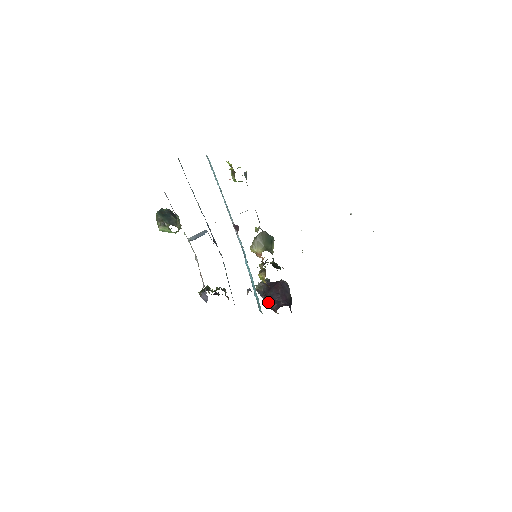
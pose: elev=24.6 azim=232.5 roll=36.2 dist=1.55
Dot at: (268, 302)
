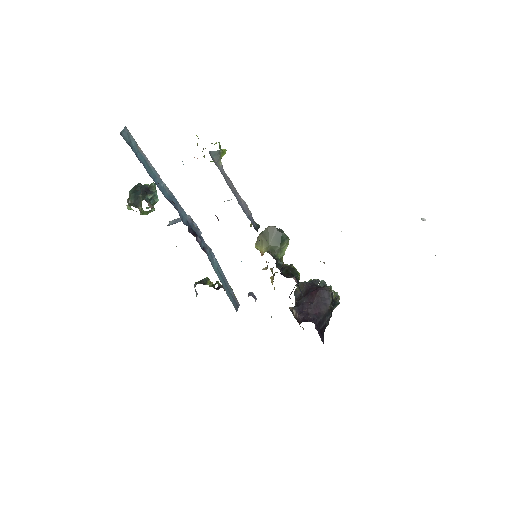
Dot at: (295, 310)
